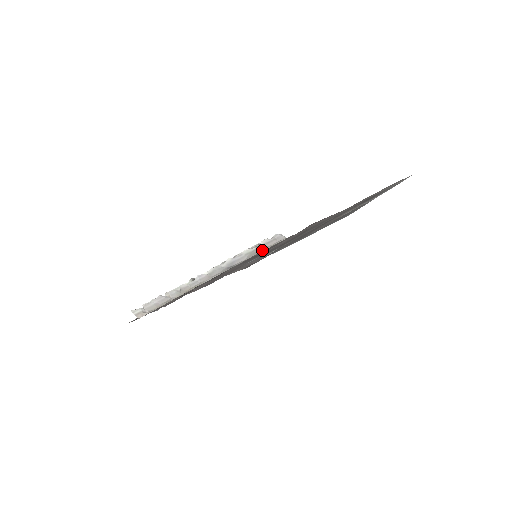
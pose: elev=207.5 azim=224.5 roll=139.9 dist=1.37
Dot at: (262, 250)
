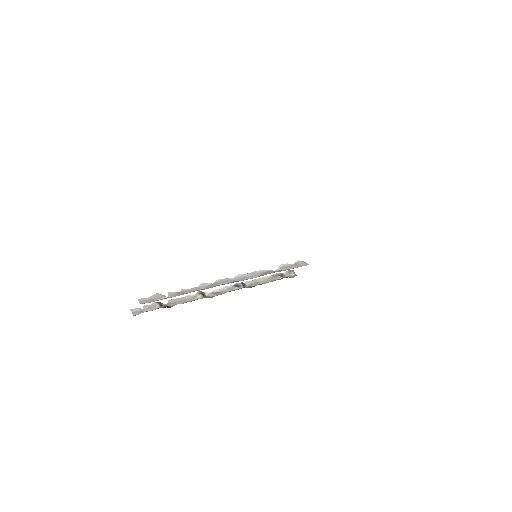
Dot at: (278, 271)
